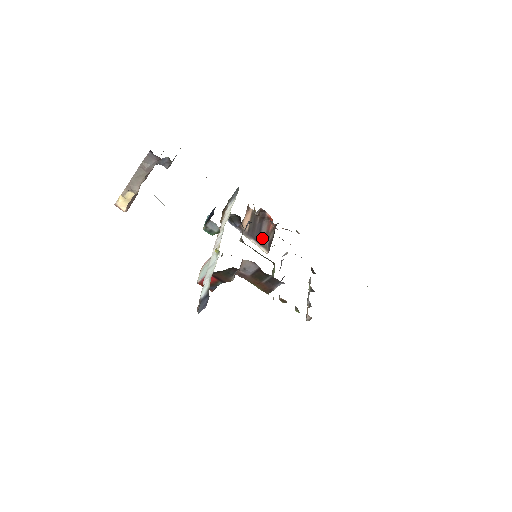
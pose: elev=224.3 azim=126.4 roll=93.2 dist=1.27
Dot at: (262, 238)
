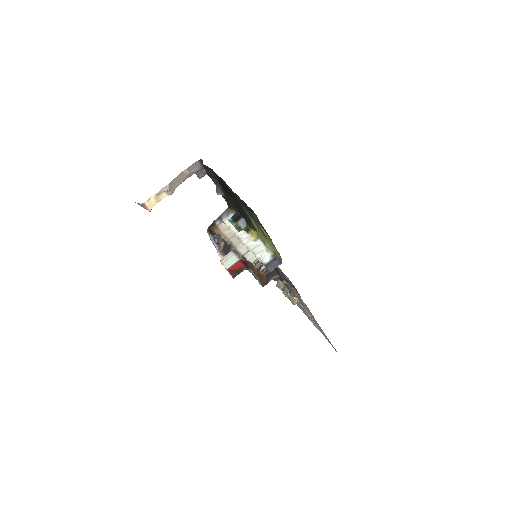
Dot at: occluded
